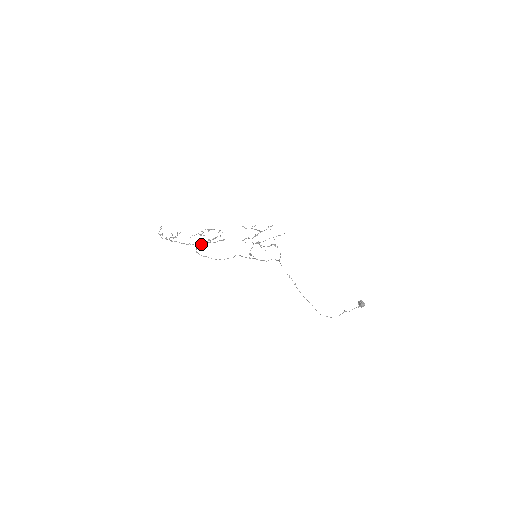
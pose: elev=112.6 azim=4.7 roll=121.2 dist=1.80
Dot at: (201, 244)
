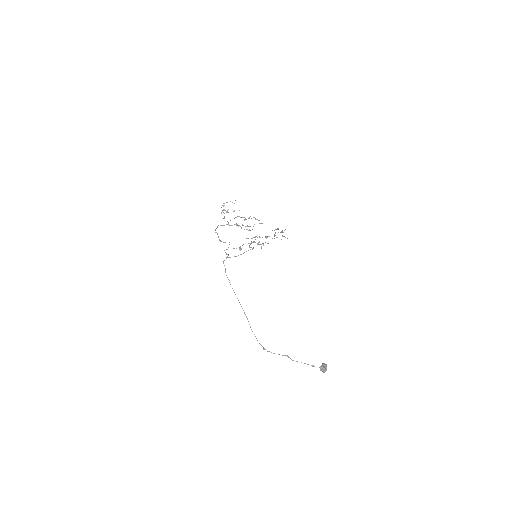
Dot at: (232, 225)
